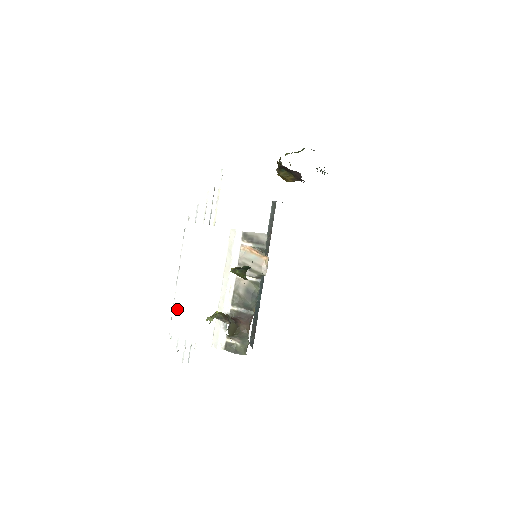
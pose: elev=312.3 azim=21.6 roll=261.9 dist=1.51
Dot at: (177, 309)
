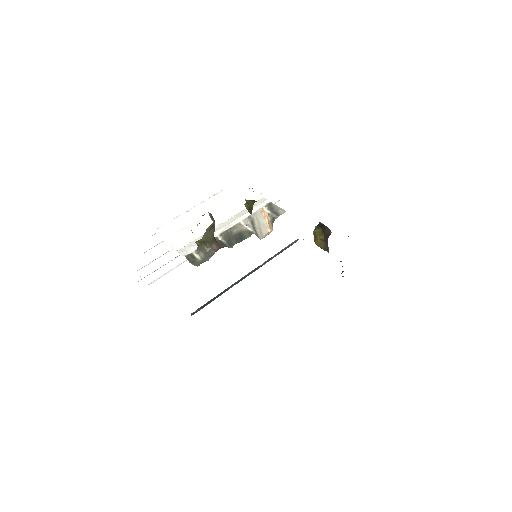
Dot at: (177, 219)
